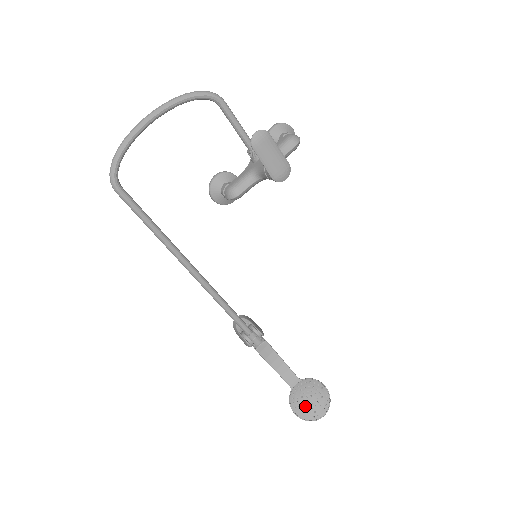
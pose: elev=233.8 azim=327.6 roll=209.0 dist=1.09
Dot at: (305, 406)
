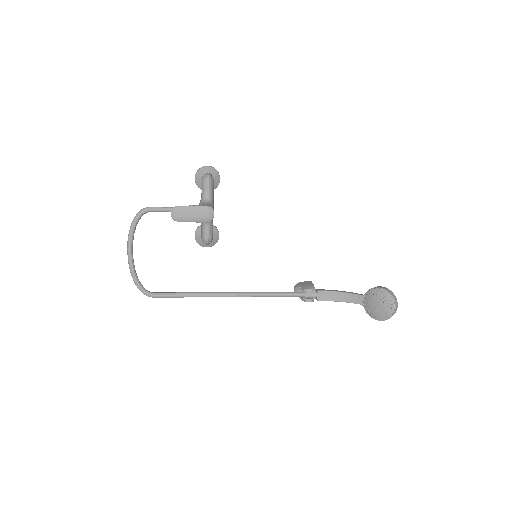
Dot at: (378, 311)
